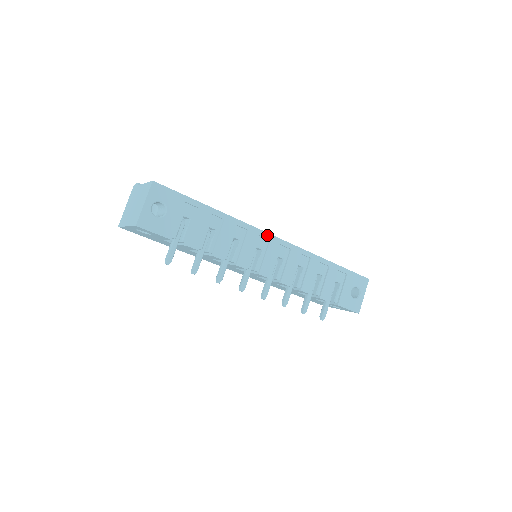
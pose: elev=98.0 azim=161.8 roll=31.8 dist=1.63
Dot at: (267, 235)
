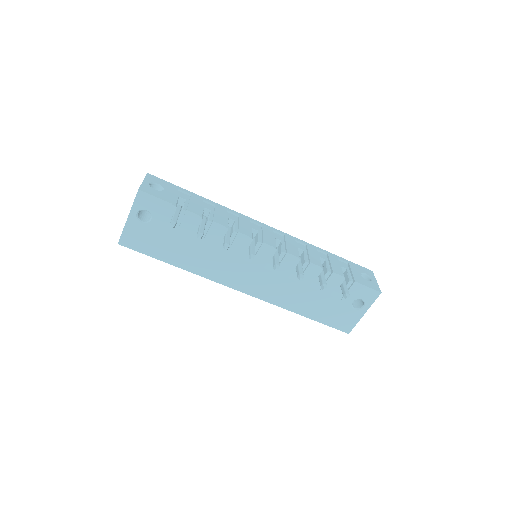
Dot at: (258, 222)
